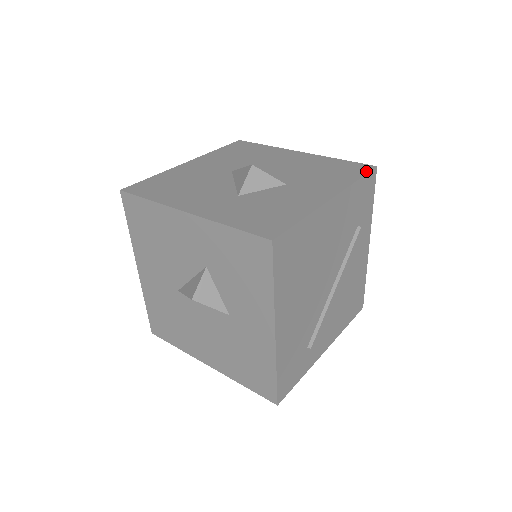
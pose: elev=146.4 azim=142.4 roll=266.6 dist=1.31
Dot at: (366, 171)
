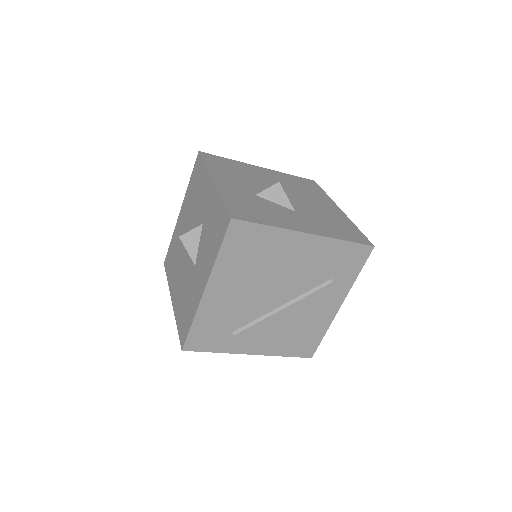
Dot at: (361, 242)
